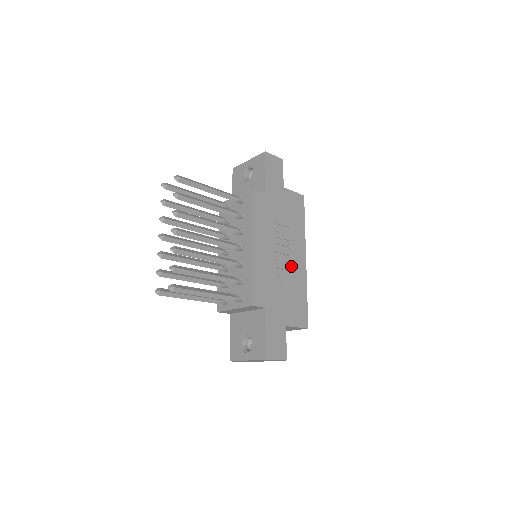
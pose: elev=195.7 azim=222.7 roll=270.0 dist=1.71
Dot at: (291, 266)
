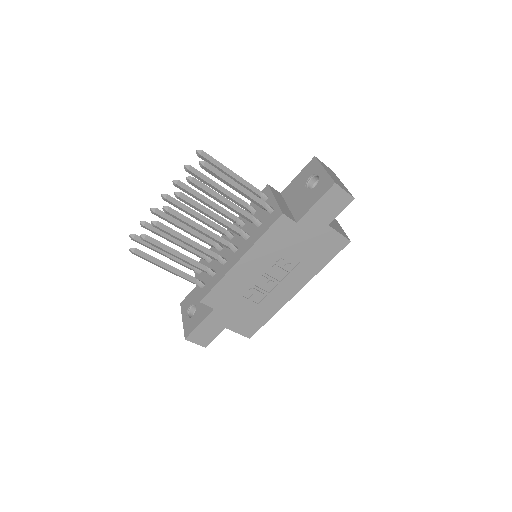
Dot at: (273, 291)
